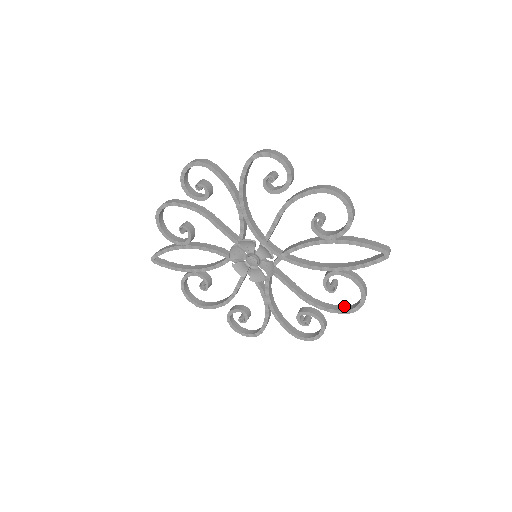
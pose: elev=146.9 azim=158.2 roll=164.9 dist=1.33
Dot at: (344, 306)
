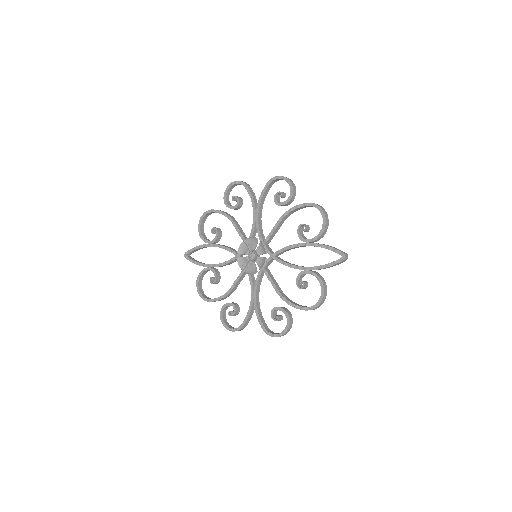
Dot at: occluded
